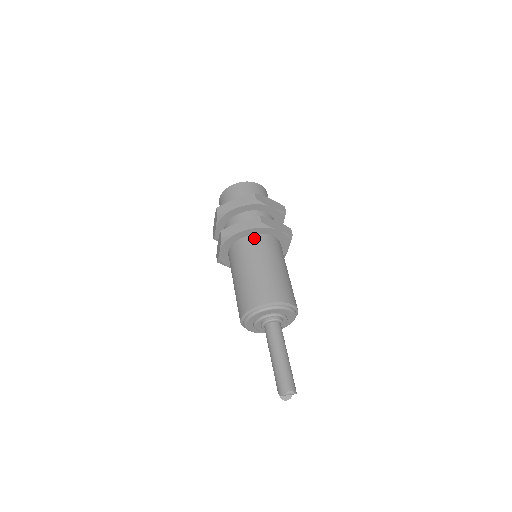
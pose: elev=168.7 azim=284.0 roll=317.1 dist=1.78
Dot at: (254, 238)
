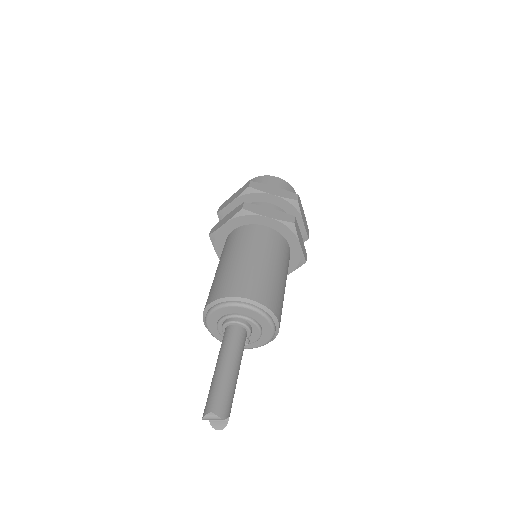
Dot at: (239, 230)
